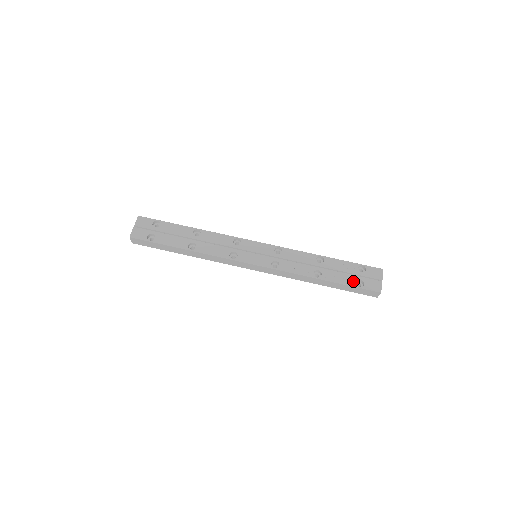
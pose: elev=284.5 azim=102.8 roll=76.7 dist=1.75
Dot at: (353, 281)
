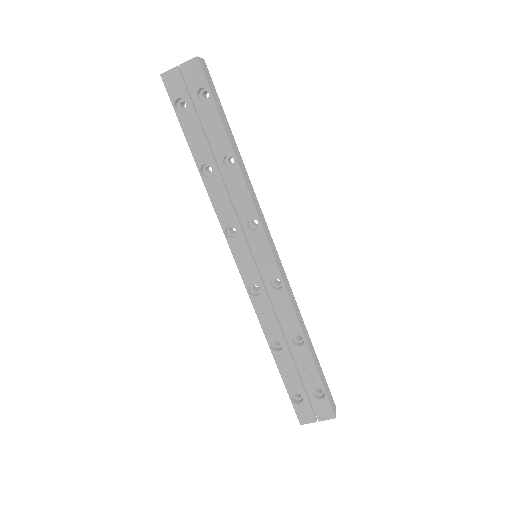
Dot at: (295, 390)
